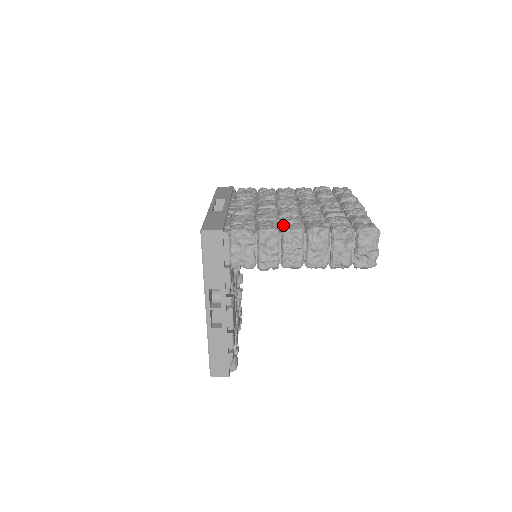
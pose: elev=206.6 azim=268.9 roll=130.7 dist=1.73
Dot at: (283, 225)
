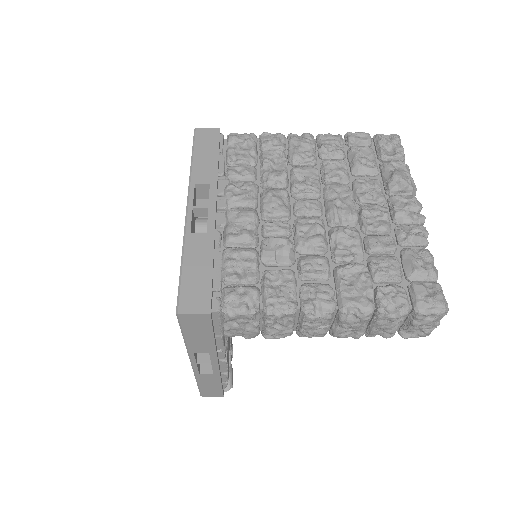
Dot at: (303, 290)
